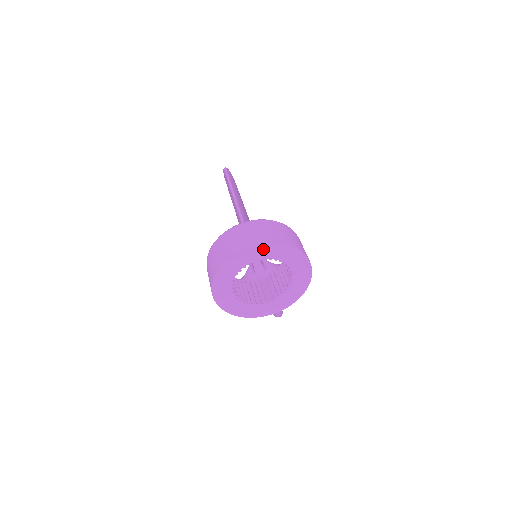
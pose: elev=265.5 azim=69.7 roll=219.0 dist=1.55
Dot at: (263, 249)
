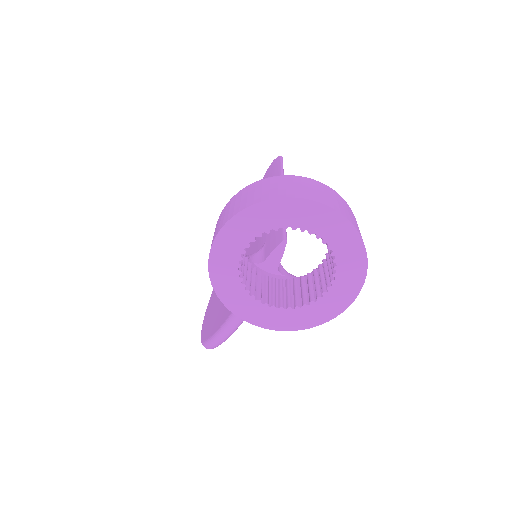
Dot at: (338, 225)
